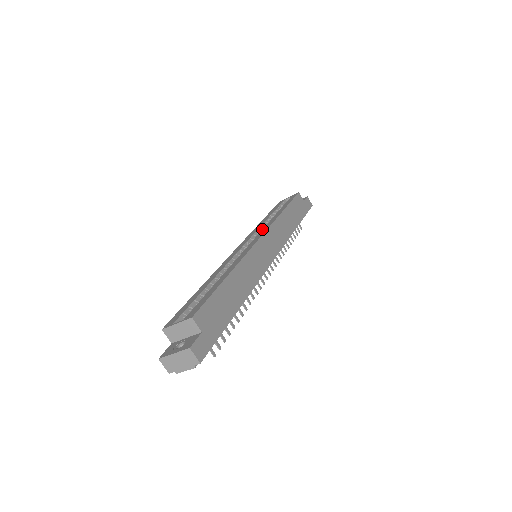
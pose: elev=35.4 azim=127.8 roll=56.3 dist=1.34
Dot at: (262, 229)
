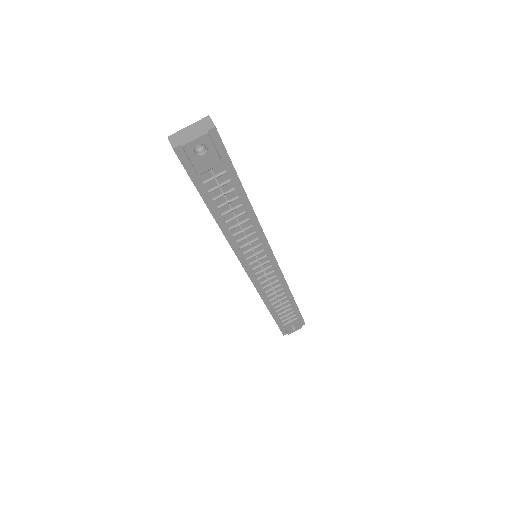
Dot at: occluded
